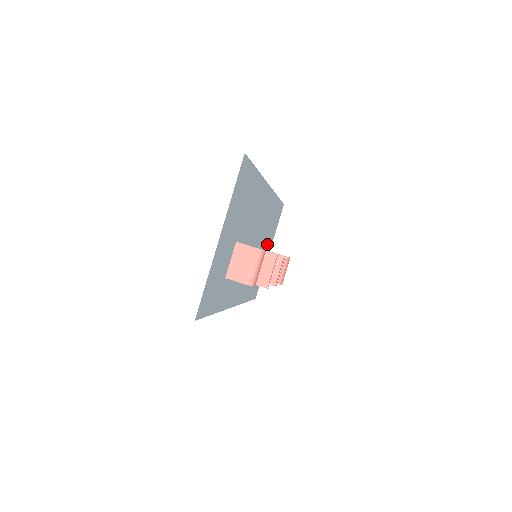
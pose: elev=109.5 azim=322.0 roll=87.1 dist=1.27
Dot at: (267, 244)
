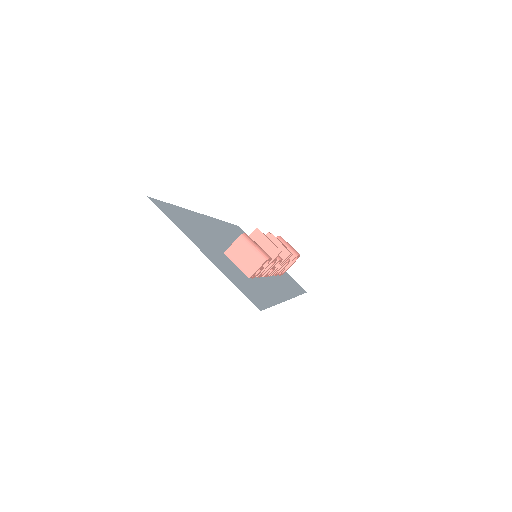
Dot at: occluded
